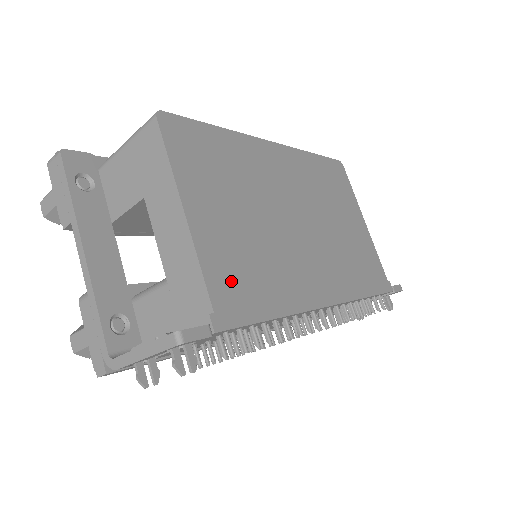
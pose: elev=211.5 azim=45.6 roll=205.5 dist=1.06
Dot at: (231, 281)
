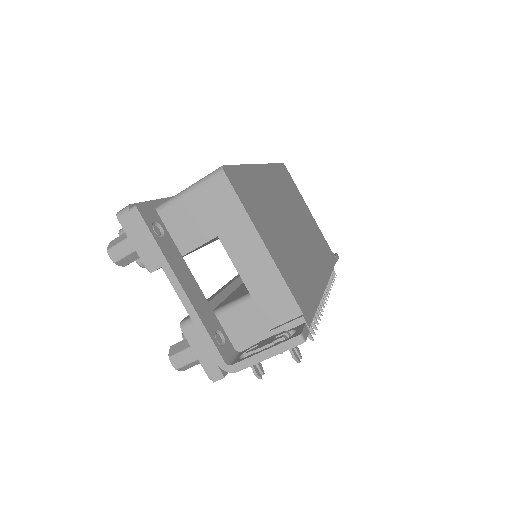
Dot at: (297, 288)
